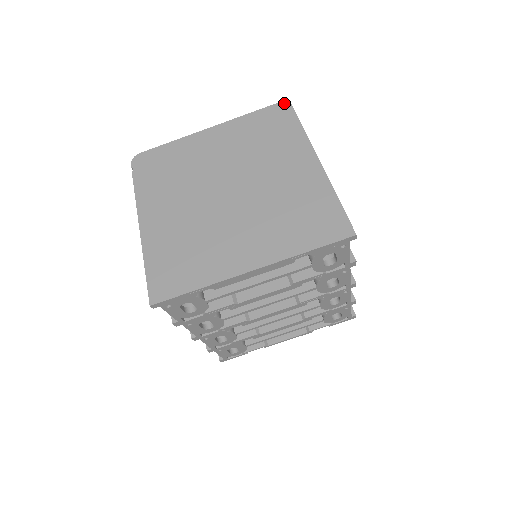
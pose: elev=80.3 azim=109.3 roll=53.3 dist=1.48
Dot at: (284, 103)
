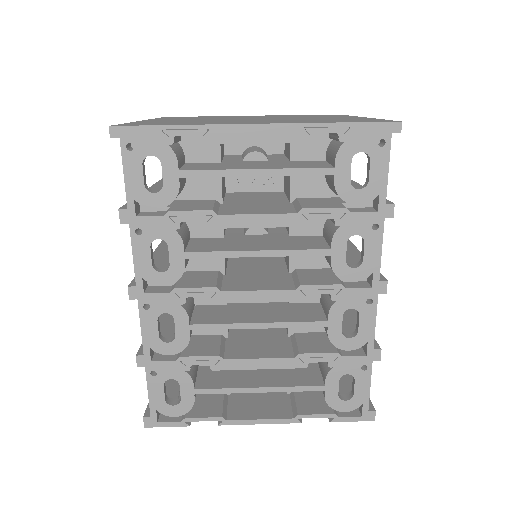
Dot at: occluded
